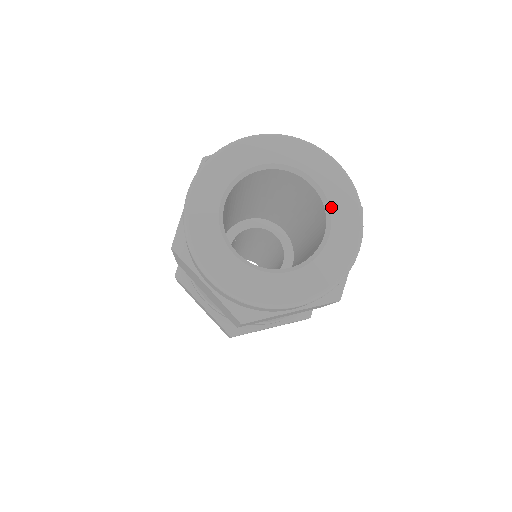
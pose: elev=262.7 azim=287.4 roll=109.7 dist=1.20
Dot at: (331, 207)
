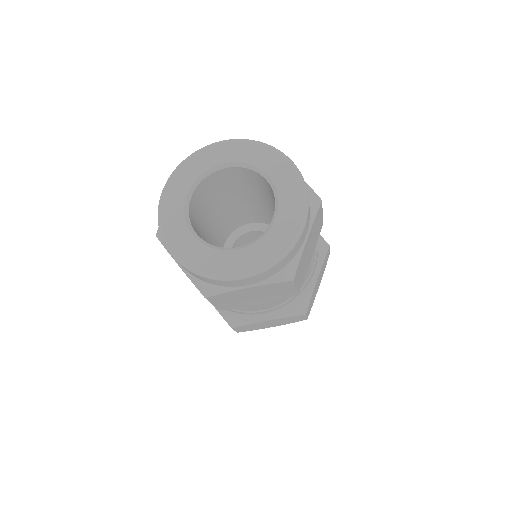
Dot at: (279, 195)
